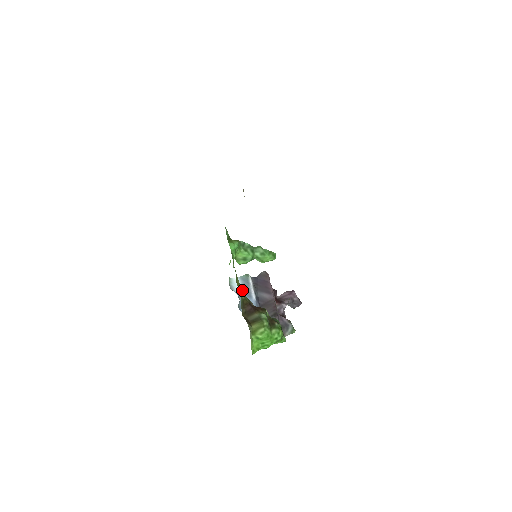
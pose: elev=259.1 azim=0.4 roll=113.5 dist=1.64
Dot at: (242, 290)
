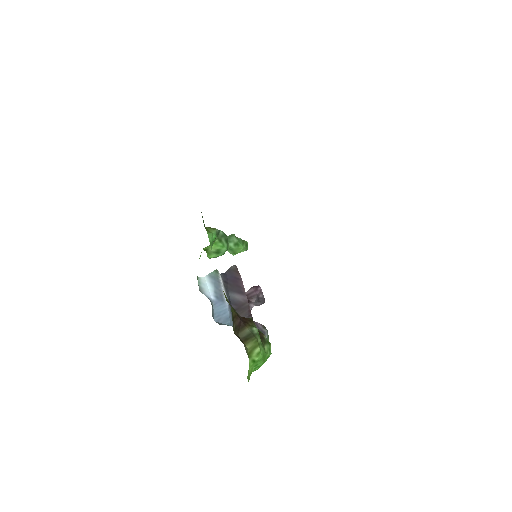
Dot at: (226, 297)
